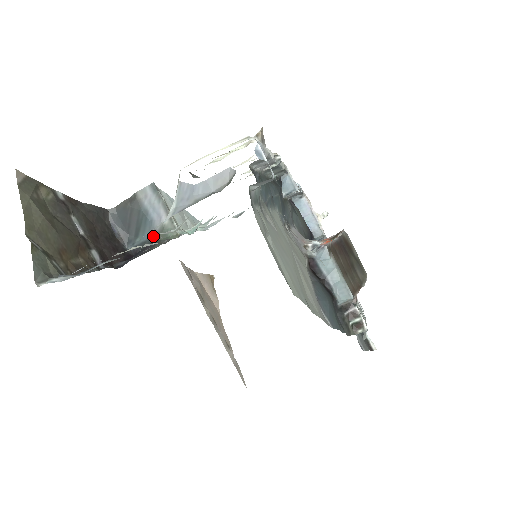
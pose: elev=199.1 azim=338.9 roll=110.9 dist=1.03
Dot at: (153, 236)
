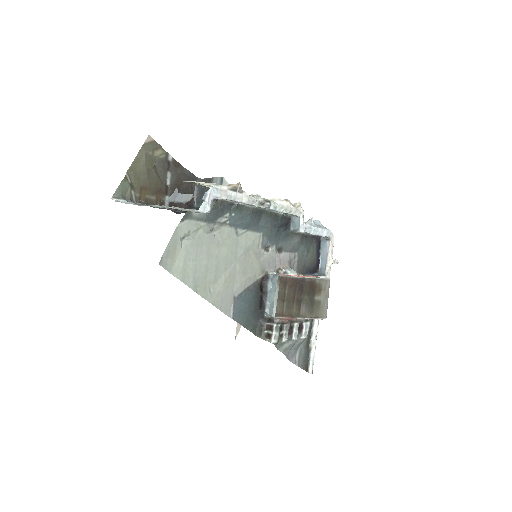
Dot at: occluded
